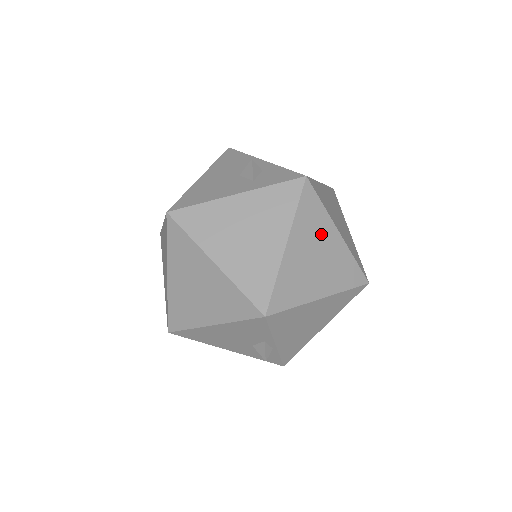
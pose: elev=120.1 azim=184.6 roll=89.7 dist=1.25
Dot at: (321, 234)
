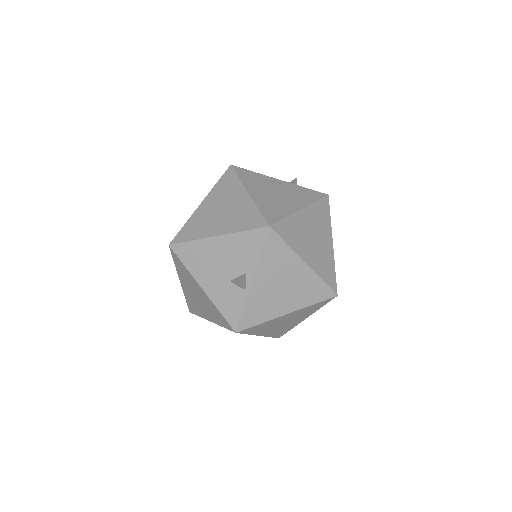
Dot at: (322, 230)
